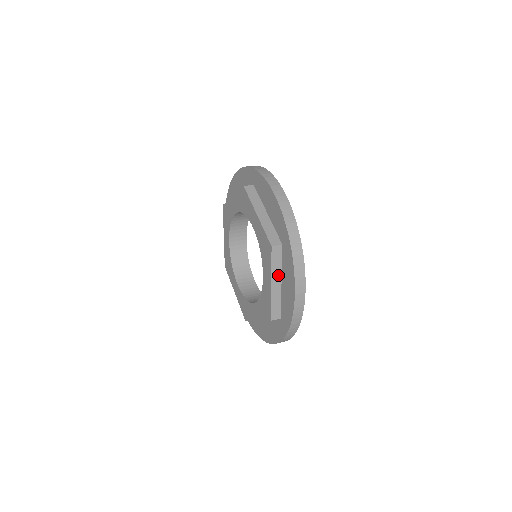
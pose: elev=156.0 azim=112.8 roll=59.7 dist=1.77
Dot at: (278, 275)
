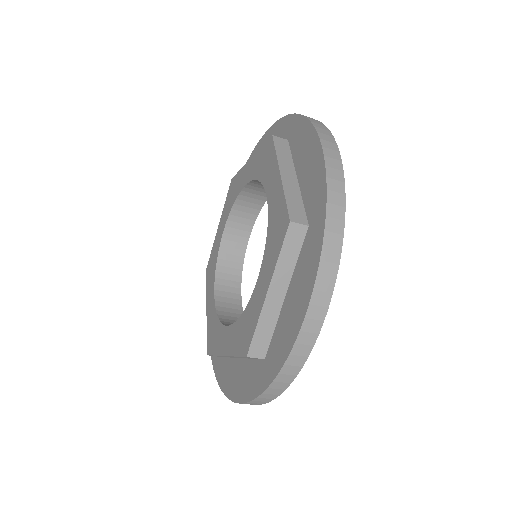
Dot at: (289, 168)
